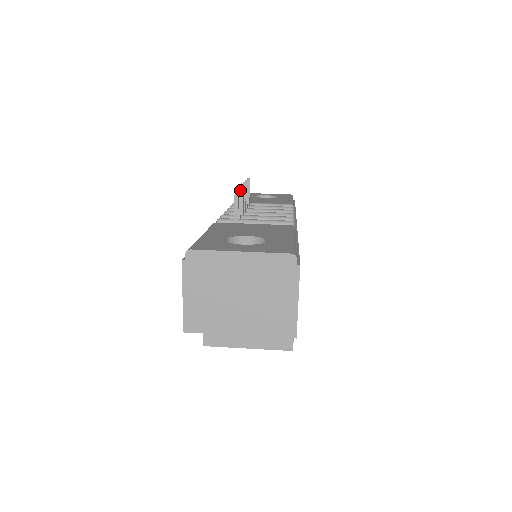
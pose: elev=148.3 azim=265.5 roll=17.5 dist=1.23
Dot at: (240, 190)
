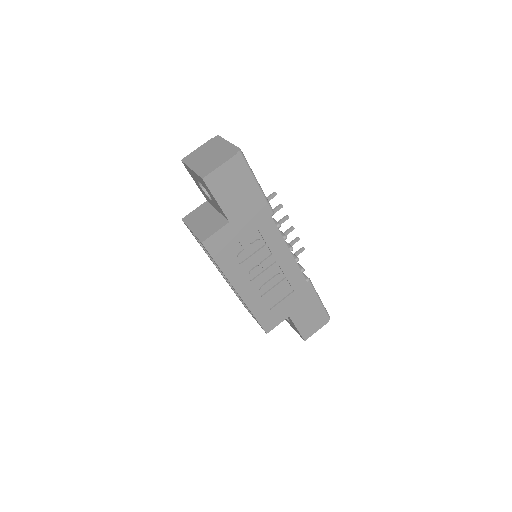
Dot at: (280, 205)
